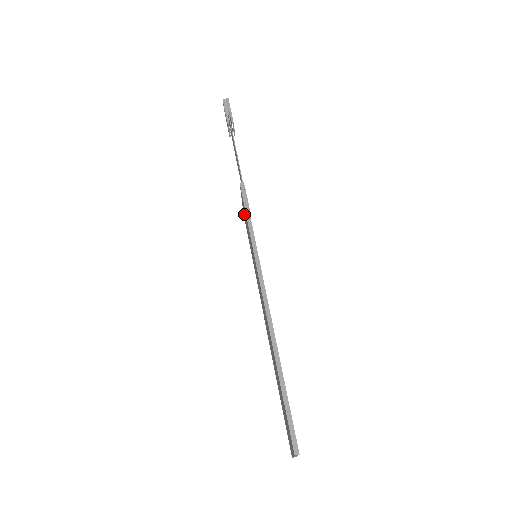
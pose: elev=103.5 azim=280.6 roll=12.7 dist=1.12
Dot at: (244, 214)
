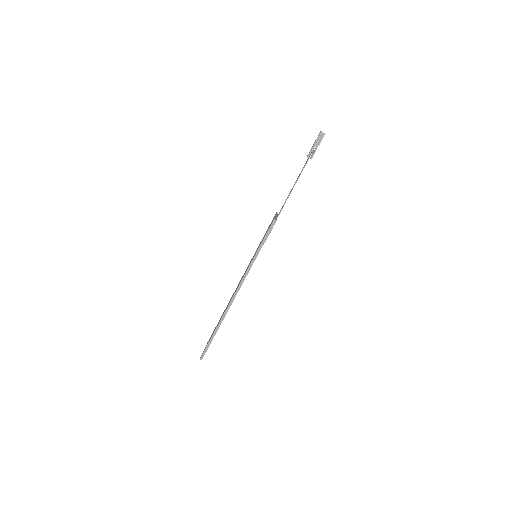
Dot at: (270, 224)
